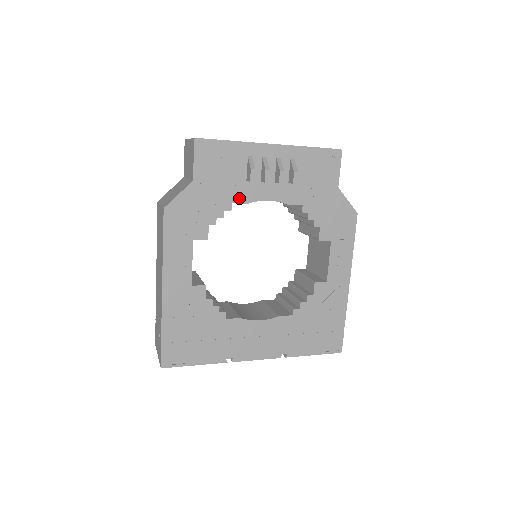
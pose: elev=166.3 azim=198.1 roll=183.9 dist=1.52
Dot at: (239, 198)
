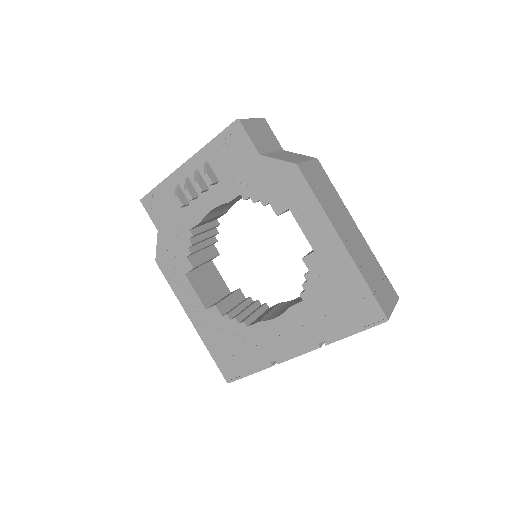
Dot at: (192, 223)
